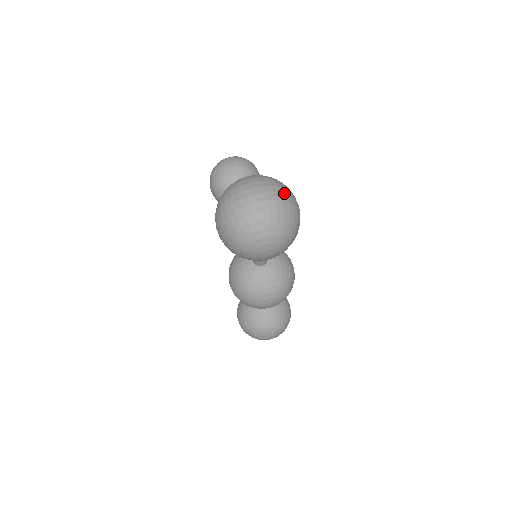
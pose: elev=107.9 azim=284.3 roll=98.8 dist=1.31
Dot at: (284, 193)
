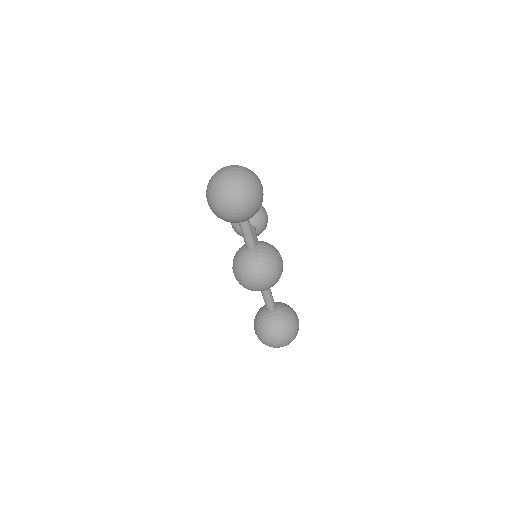
Dot at: (247, 170)
